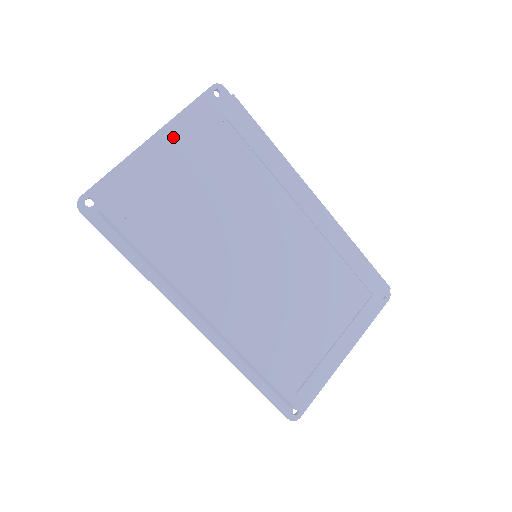
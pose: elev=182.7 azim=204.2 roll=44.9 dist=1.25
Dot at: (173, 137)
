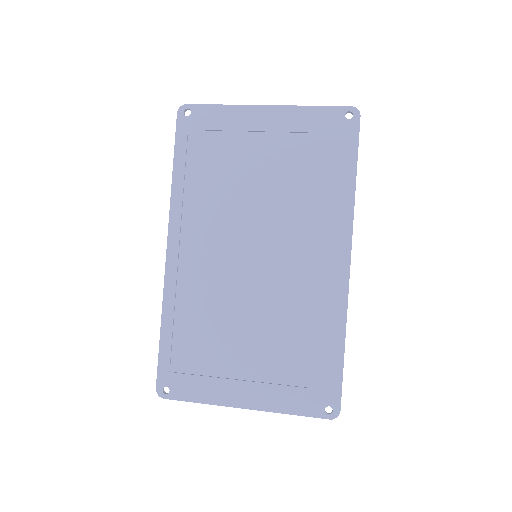
Dot at: occluded
